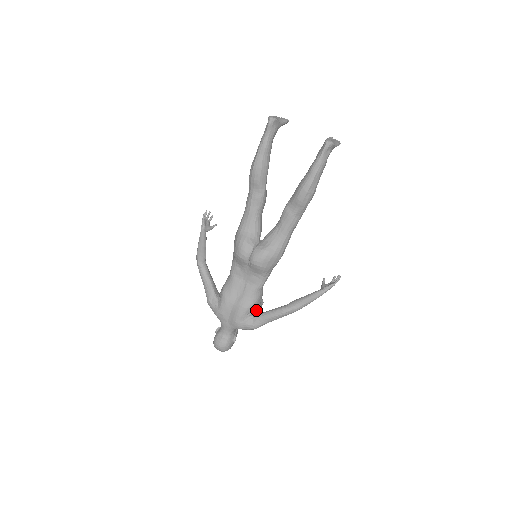
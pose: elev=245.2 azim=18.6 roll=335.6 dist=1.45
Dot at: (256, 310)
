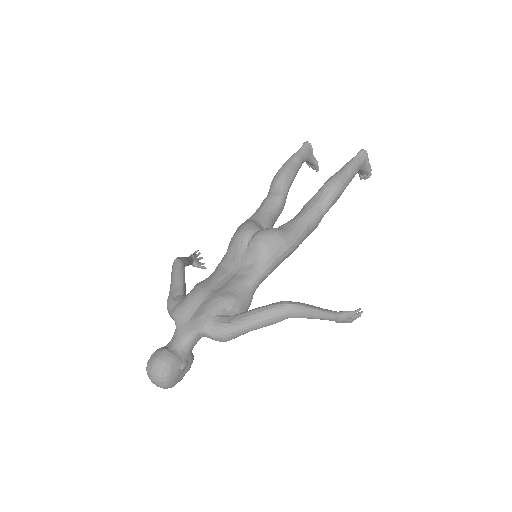
Dot at: occluded
